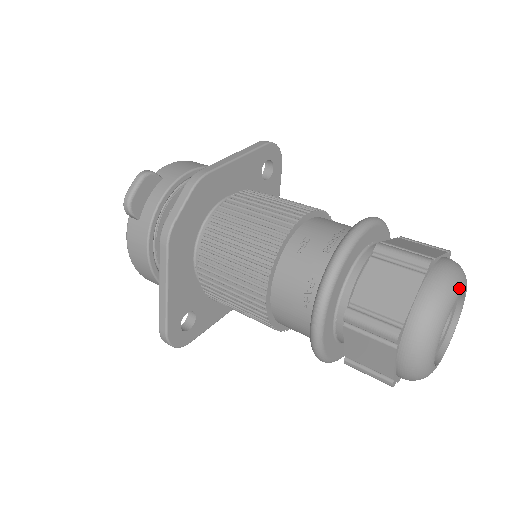
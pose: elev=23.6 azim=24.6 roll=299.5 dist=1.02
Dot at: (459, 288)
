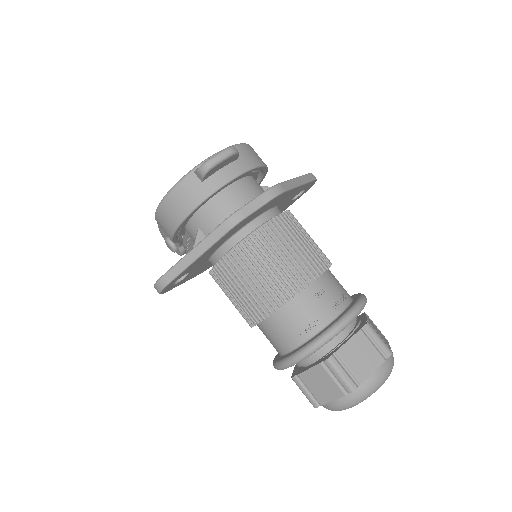
Dot at: (390, 373)
